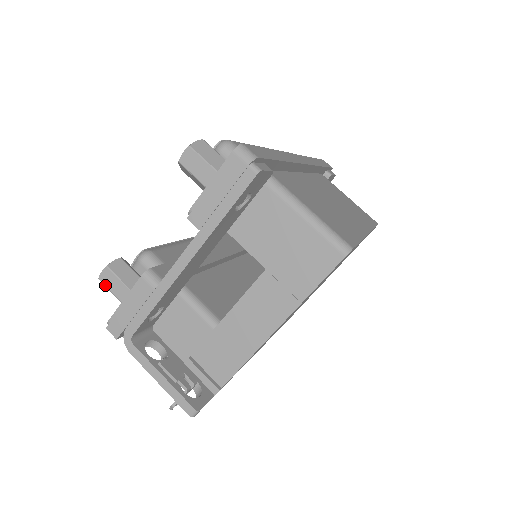
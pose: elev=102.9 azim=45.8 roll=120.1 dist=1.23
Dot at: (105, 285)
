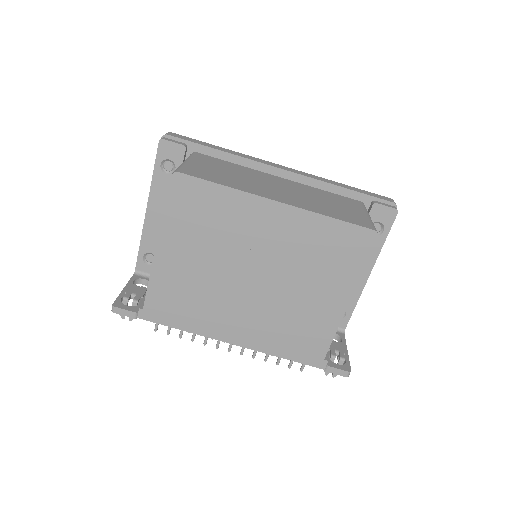
Dot at: occluded
